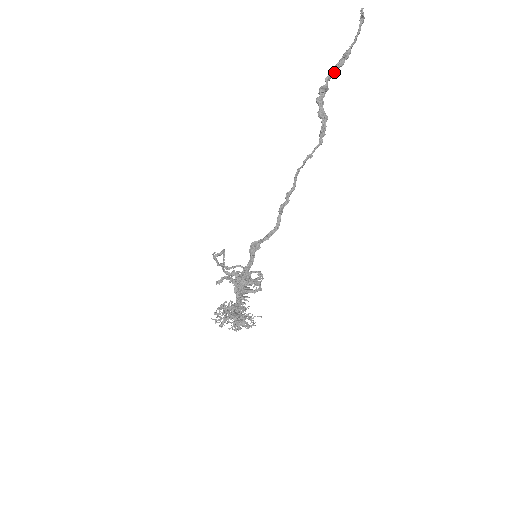
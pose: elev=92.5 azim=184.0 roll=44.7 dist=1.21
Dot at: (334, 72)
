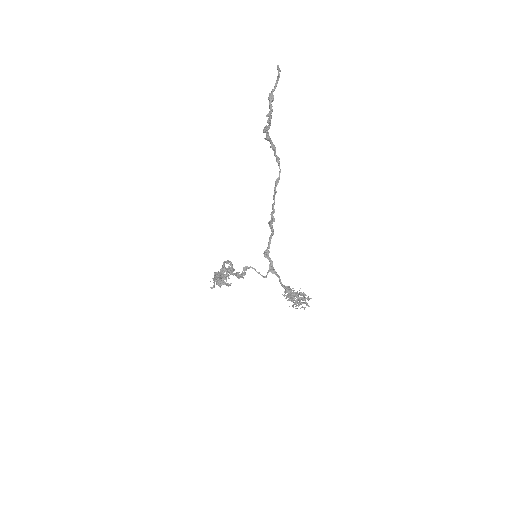
Dot at: (270, 115)
